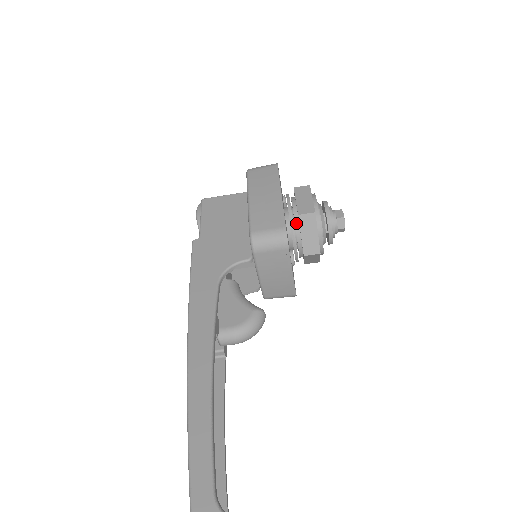
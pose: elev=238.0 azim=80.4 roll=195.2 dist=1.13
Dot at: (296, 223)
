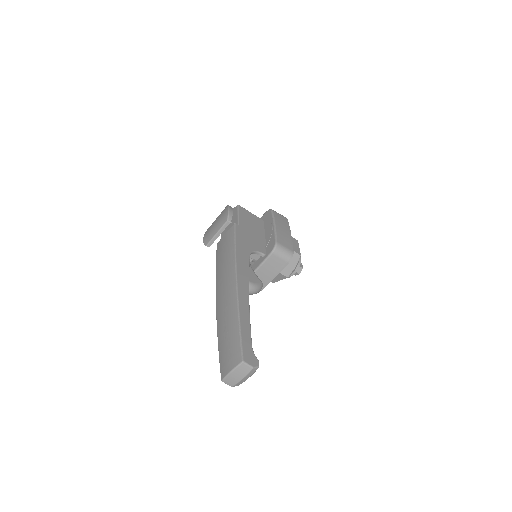
Dot at: occluded
